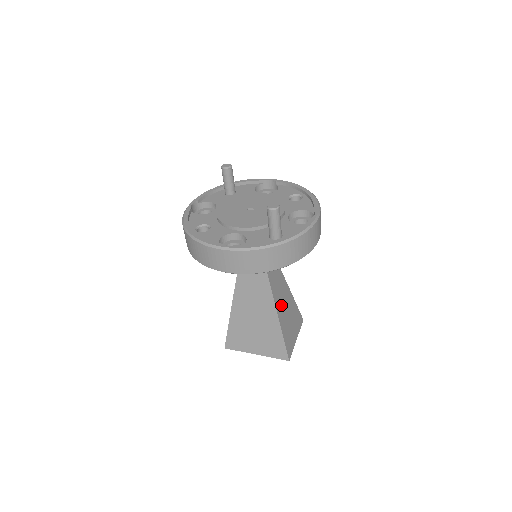
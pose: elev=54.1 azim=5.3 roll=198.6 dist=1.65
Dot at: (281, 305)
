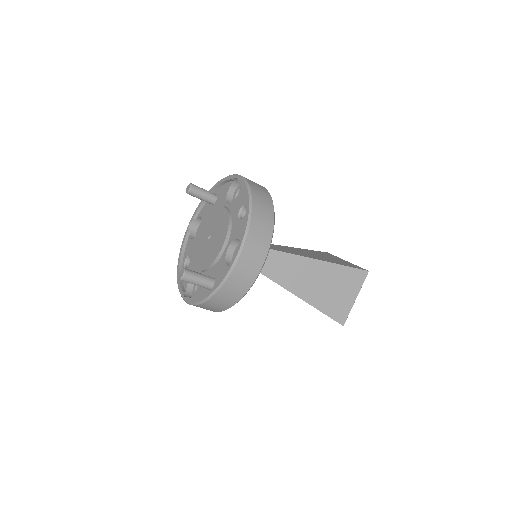
Dot at: (307, 286)
